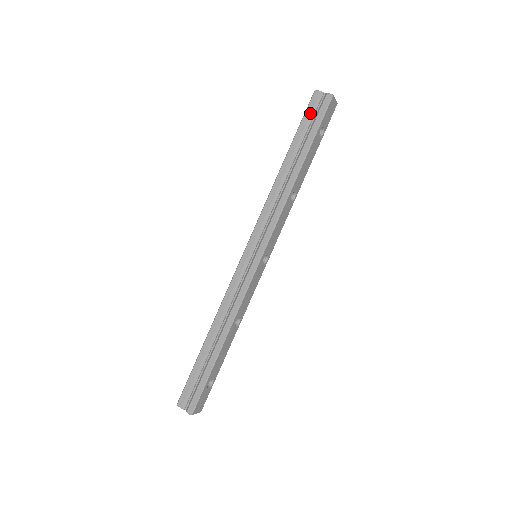
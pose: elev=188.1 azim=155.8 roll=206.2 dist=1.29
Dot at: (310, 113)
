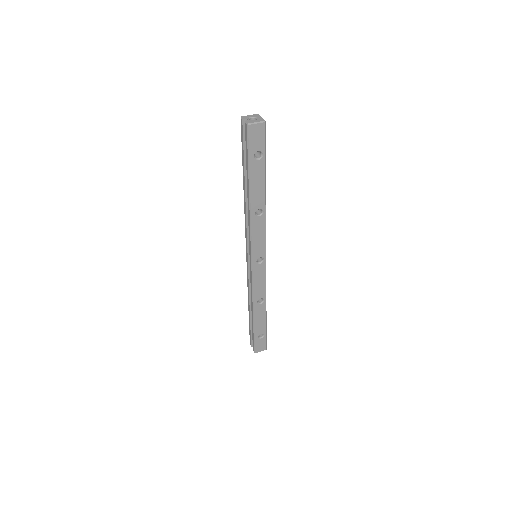
Dot at: (243, 141)
